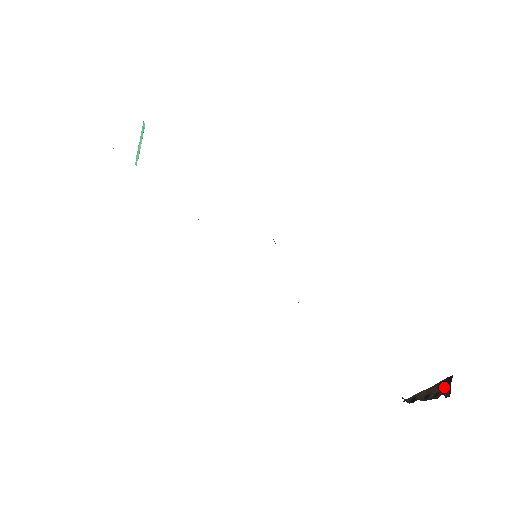
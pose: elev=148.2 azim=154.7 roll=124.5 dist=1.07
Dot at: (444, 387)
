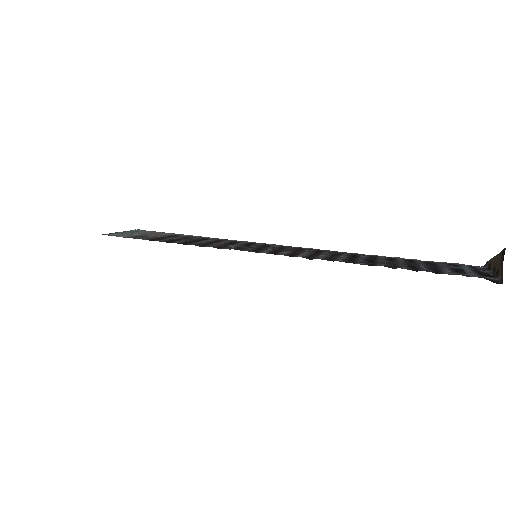
Dot at: (499, 266)
